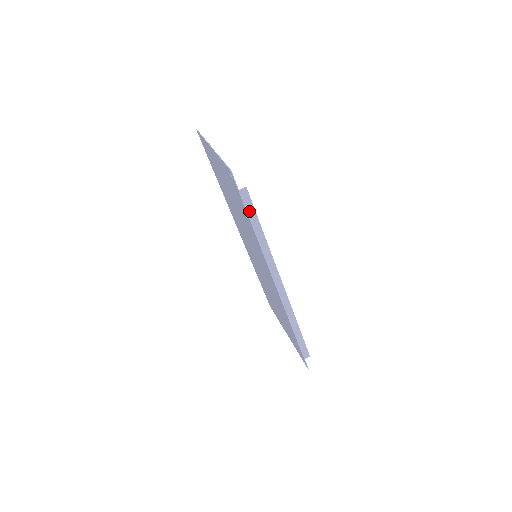
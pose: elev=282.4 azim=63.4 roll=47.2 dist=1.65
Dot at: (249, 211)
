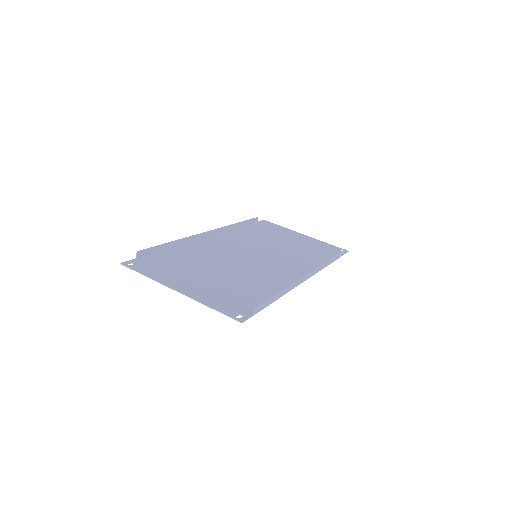
Dot at: (267, 304)
